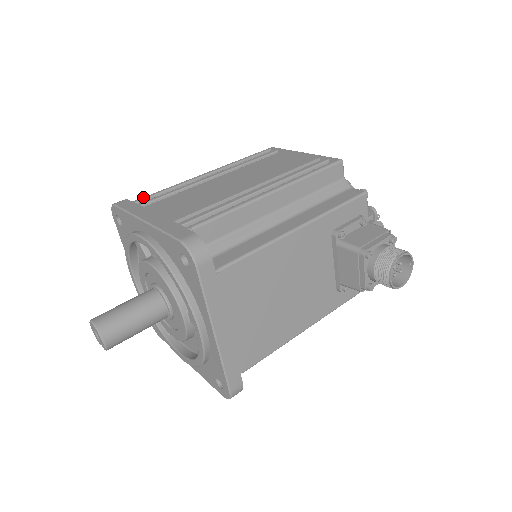
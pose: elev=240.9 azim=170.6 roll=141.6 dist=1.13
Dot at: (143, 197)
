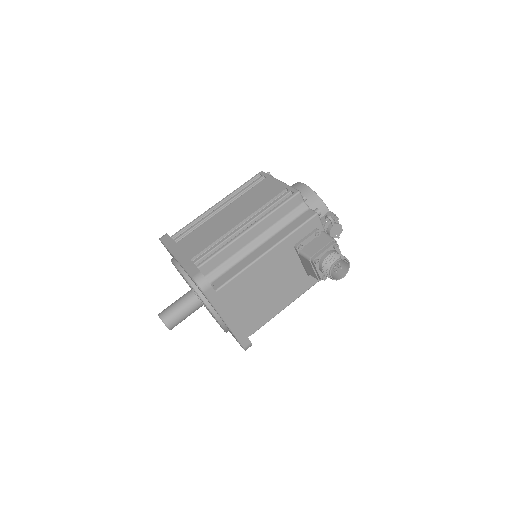
Dot at: (176, 232)
